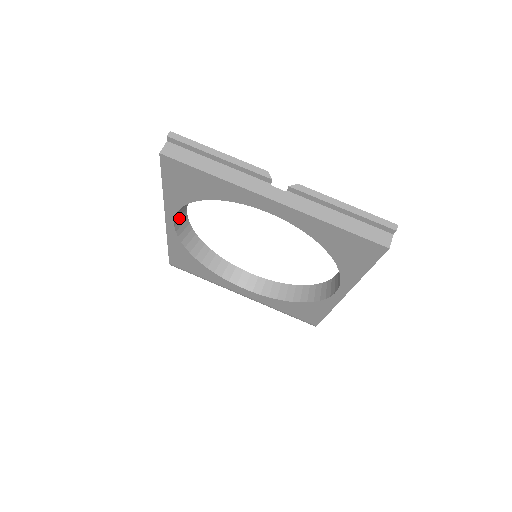
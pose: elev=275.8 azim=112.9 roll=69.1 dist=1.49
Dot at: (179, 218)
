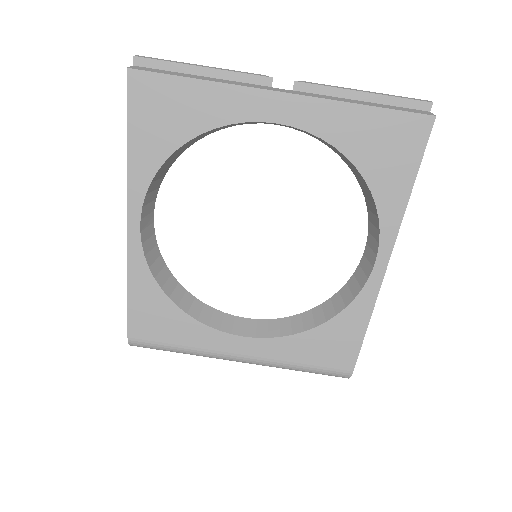
Dot at: (145, 221)
